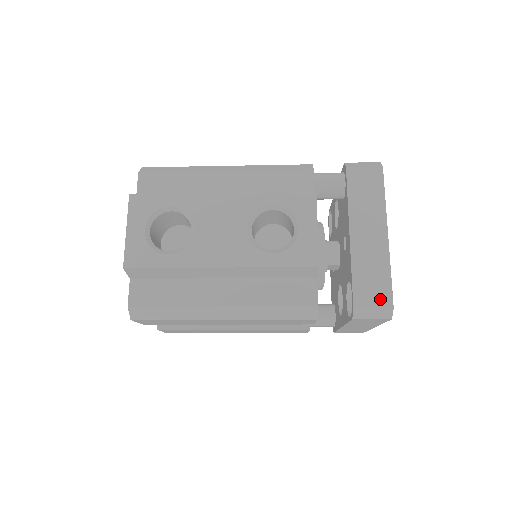
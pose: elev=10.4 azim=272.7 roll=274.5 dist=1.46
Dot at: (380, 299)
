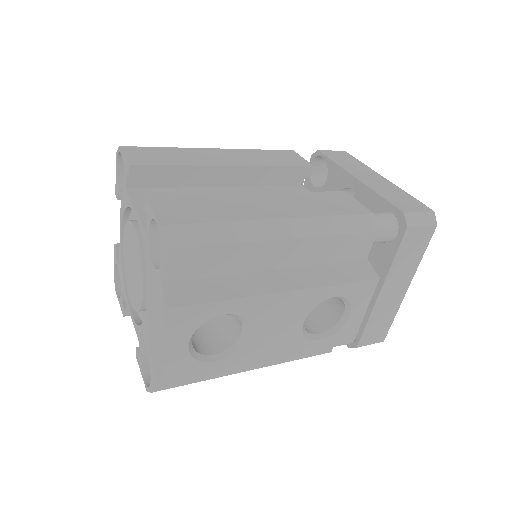
Dot at: (378, 338)
